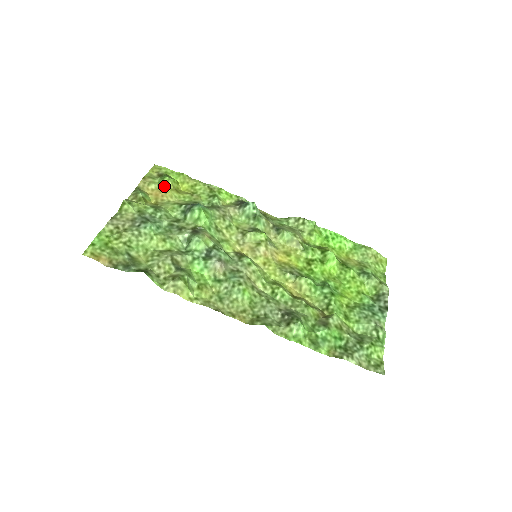
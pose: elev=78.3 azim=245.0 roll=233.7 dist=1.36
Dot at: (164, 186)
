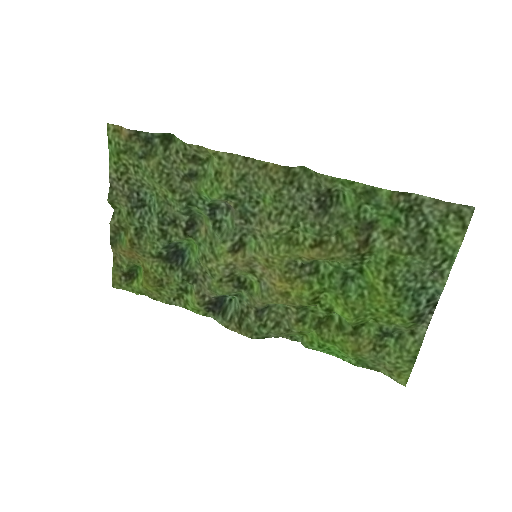
Dot at: (136, 263)
